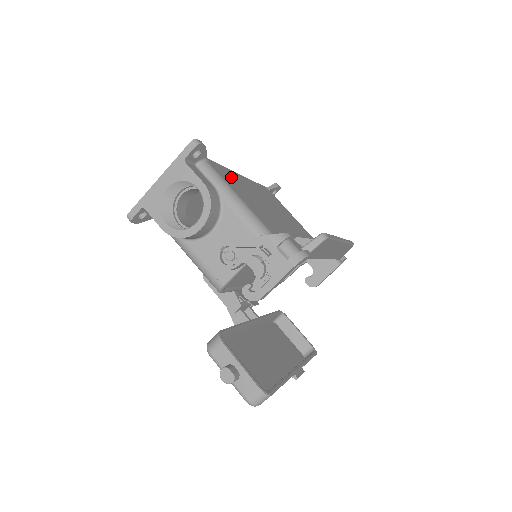
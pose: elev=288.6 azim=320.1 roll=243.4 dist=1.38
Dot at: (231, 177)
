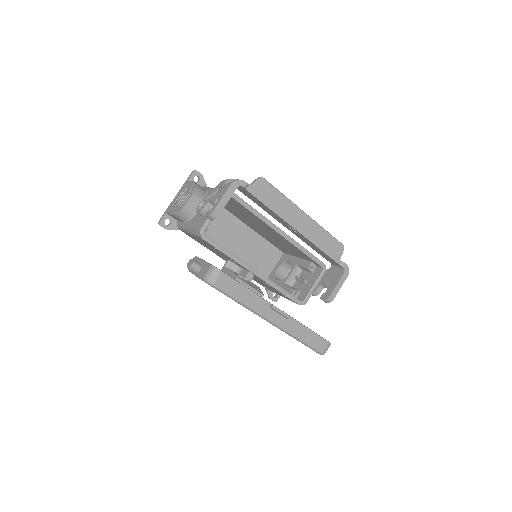
Dot at: occluded
